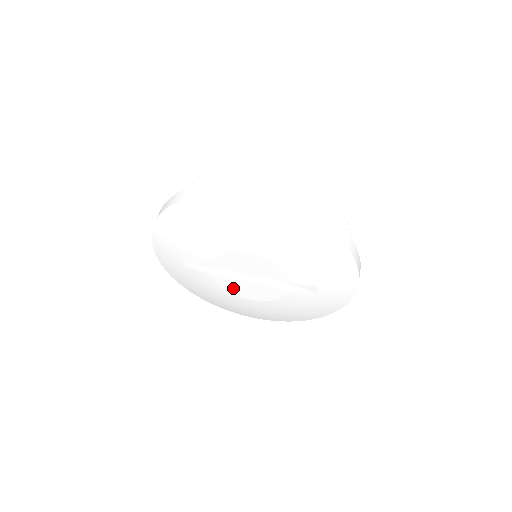
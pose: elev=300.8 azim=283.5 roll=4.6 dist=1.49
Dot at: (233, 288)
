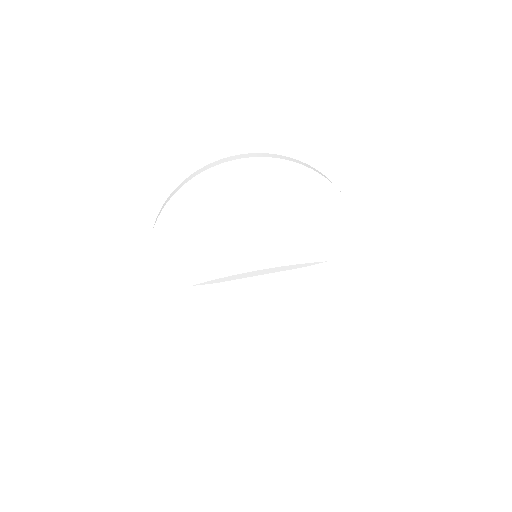
Dot at: (245, 294)
